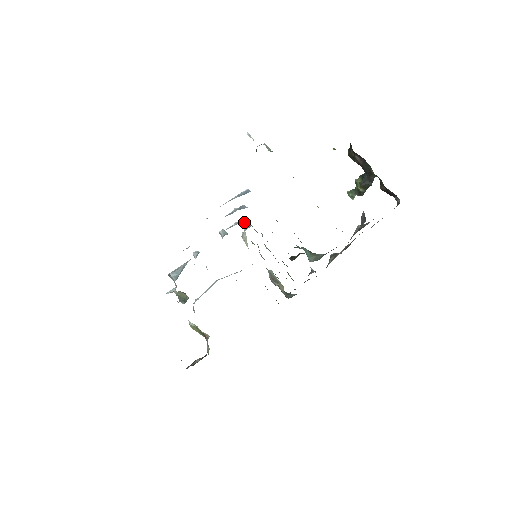
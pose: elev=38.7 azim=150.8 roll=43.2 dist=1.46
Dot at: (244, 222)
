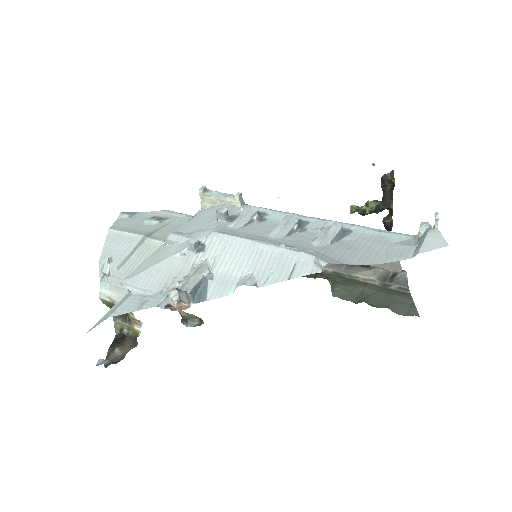
Dot at: (260, 213)
